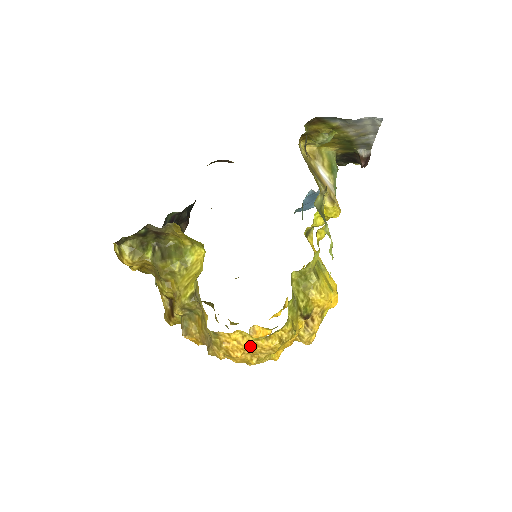
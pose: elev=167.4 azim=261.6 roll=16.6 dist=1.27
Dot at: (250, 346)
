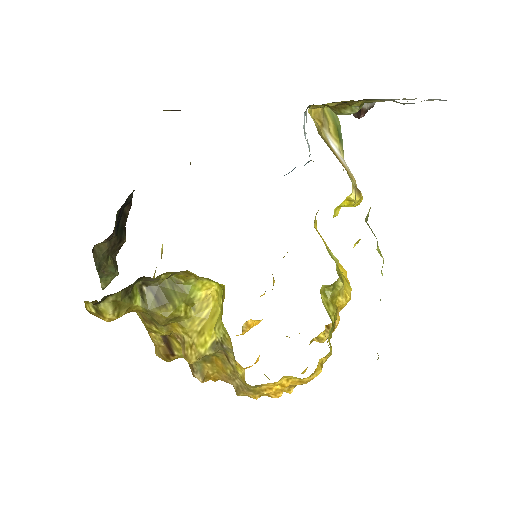
Dot at: (293, 384)
